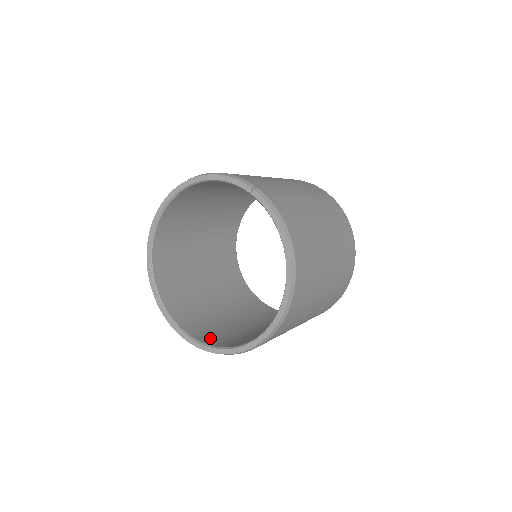
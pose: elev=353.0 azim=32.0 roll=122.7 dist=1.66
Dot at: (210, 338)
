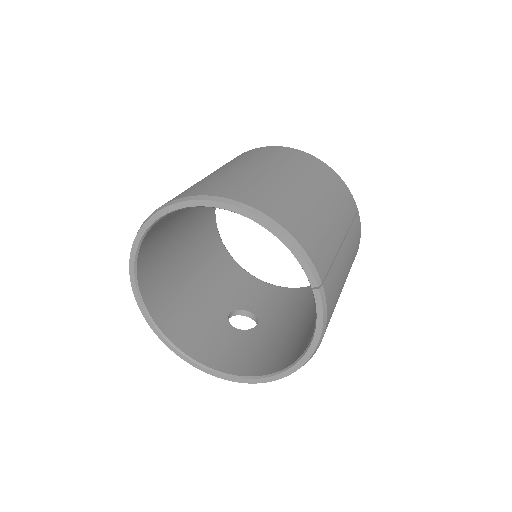
Dot at: (173, 326)
